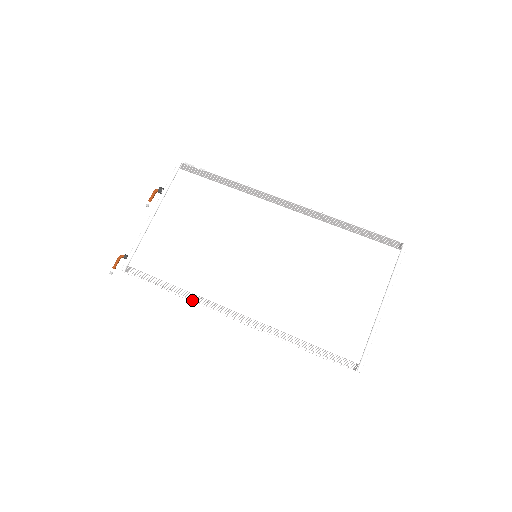
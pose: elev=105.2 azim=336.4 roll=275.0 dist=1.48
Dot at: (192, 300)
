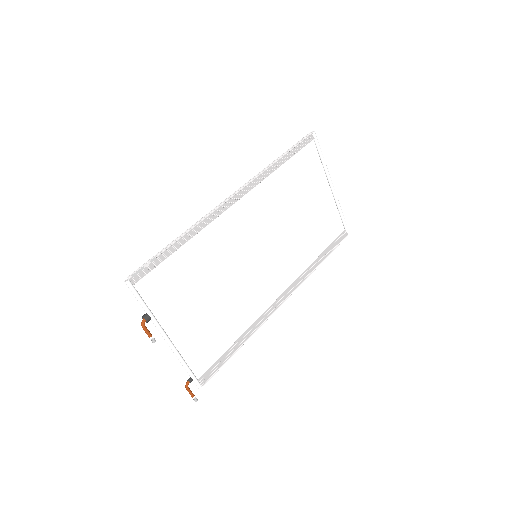
Dot at: (256, 330)
